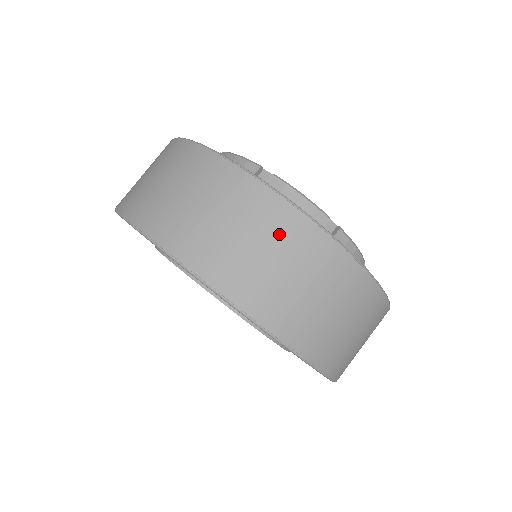
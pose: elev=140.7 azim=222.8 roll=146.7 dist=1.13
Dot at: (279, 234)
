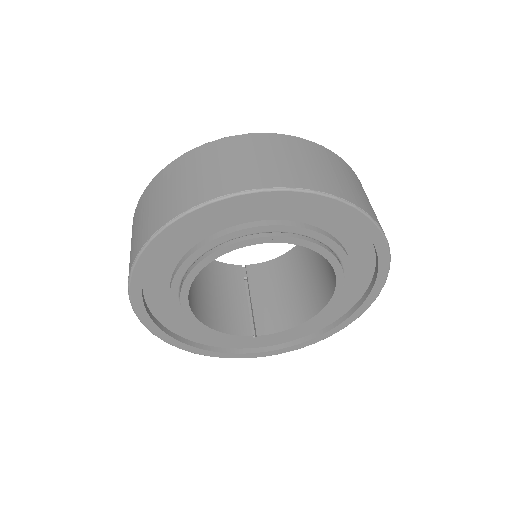
Dot at: (347, 171)
